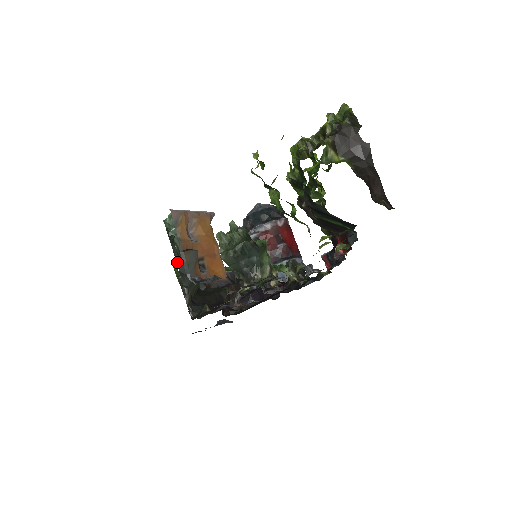
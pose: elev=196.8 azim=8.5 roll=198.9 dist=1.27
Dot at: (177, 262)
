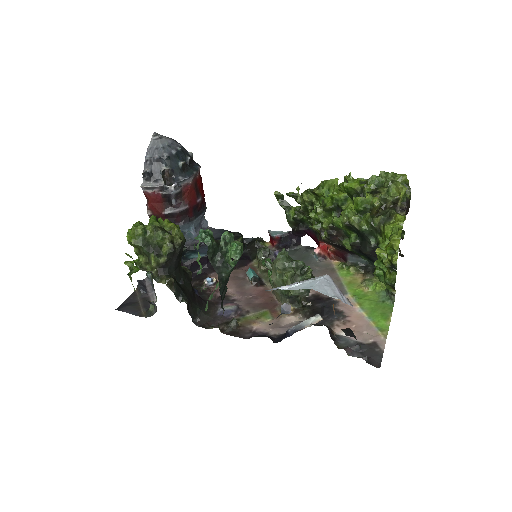
Dot at: (220, 288)
